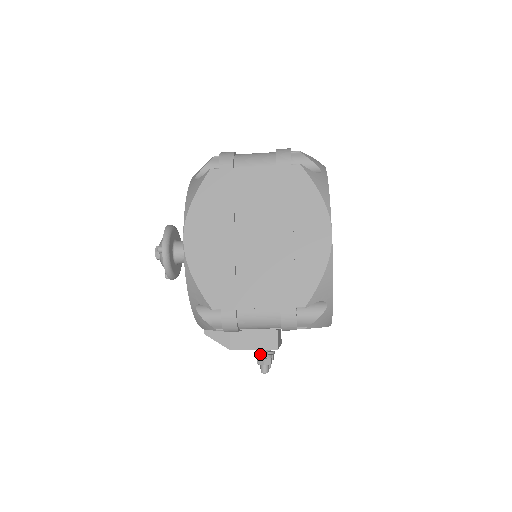
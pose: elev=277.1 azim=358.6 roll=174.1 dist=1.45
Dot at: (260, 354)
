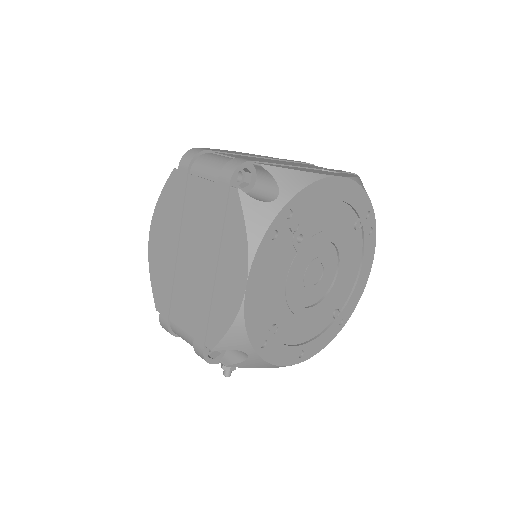
Dot at: occluded
